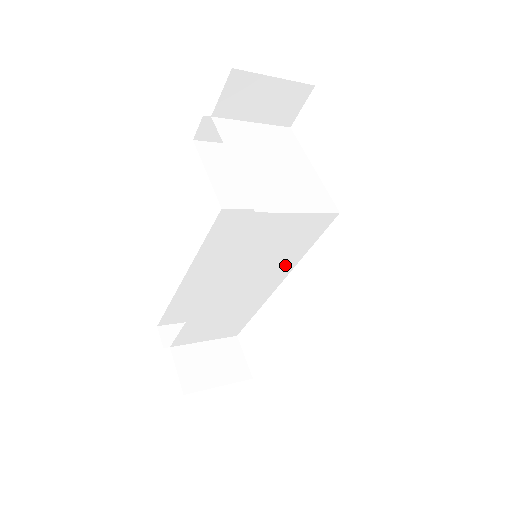
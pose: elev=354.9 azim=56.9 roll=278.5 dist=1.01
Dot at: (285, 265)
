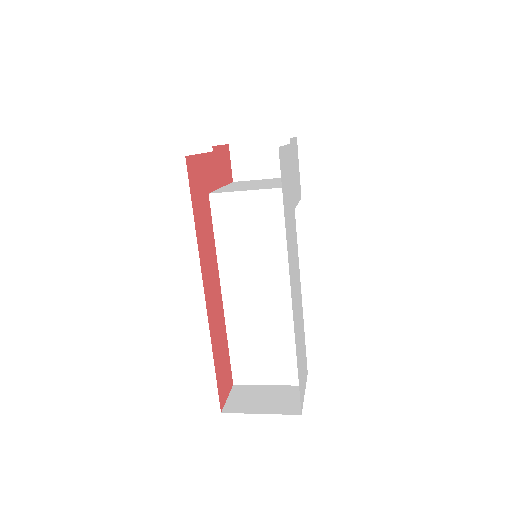
Dot at: (283, 260)
